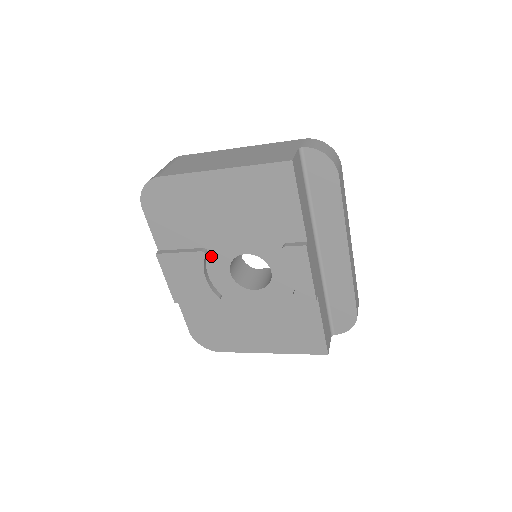
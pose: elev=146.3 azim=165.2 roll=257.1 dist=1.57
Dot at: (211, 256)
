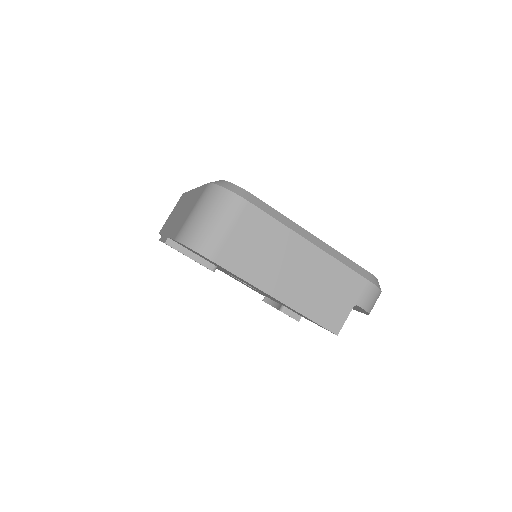
Dot at: (218, 267)
